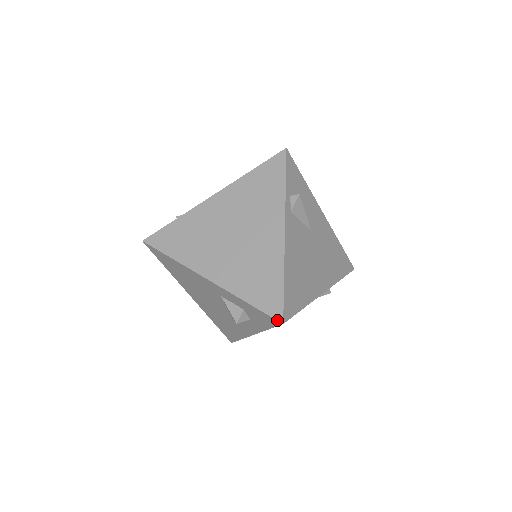
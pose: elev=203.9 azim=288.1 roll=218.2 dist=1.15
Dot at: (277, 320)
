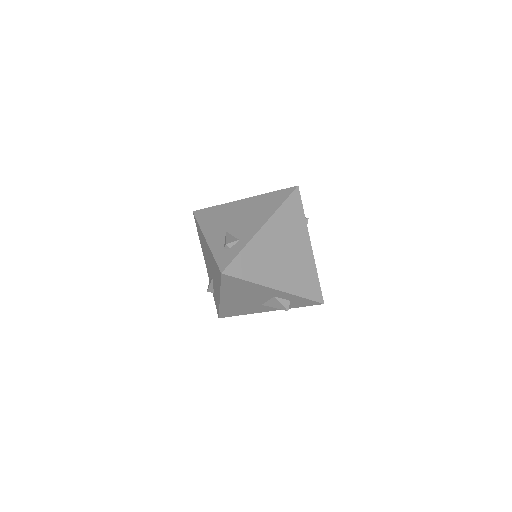
Dot at: (321, 303)
